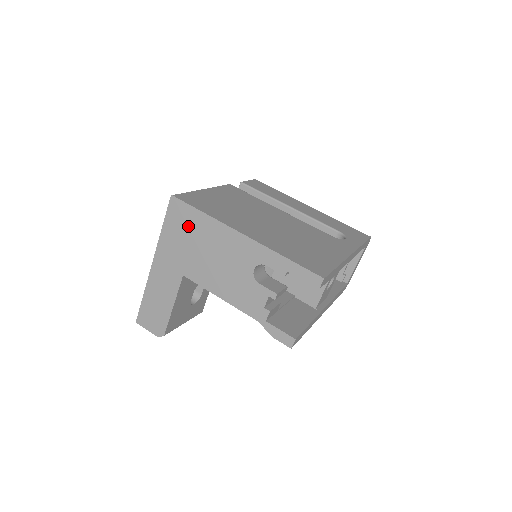
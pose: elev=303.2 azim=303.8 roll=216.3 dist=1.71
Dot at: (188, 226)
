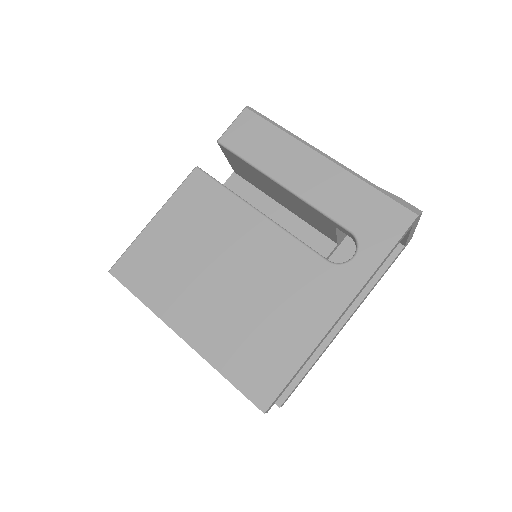
Dot at: occluded
